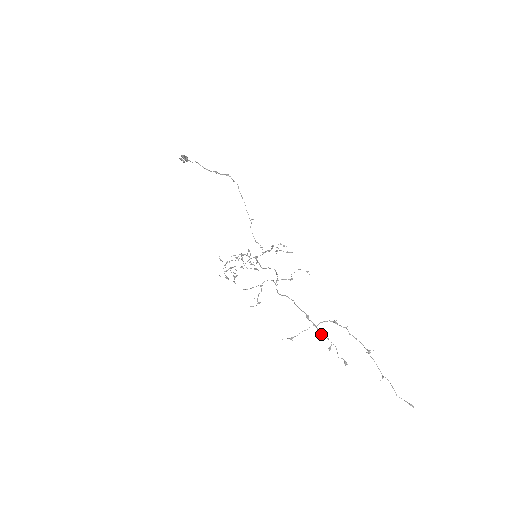
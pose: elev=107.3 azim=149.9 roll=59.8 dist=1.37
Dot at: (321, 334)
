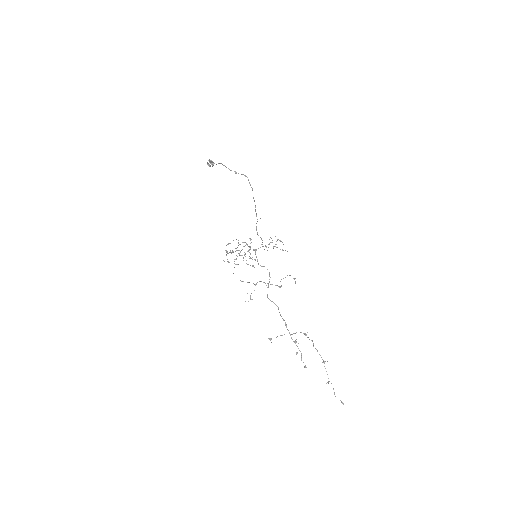
Dot at: occluded
